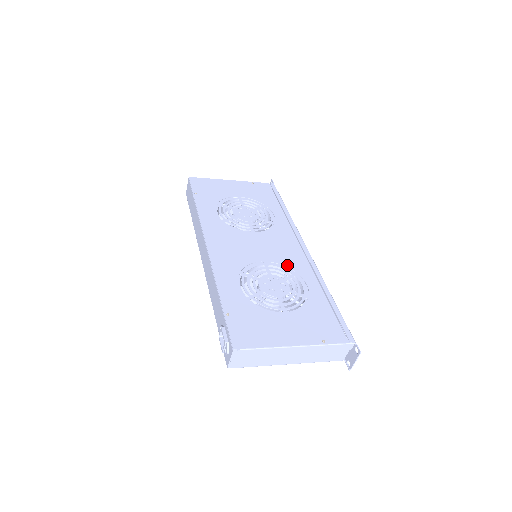
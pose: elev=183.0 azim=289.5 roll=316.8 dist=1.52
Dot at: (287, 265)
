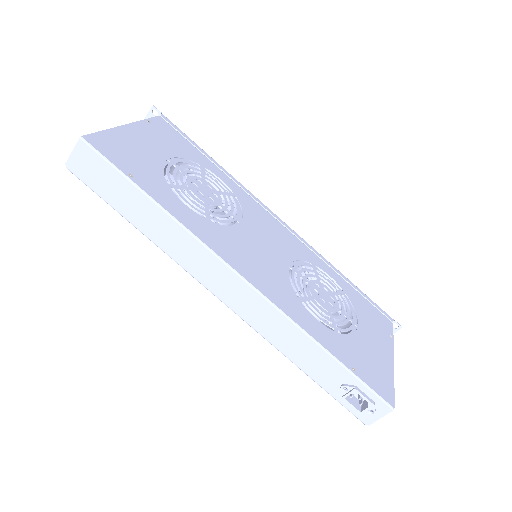
Dot at: (301, 258)
